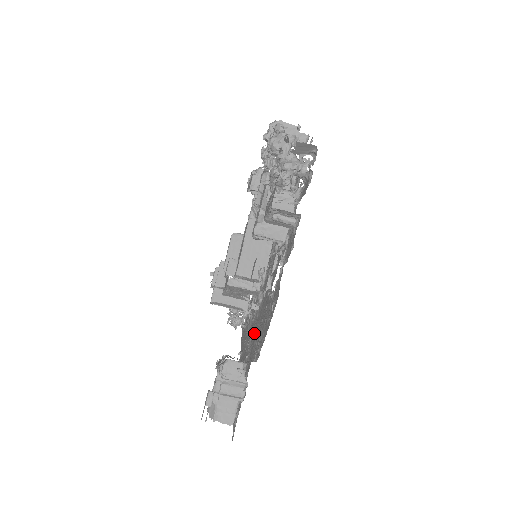
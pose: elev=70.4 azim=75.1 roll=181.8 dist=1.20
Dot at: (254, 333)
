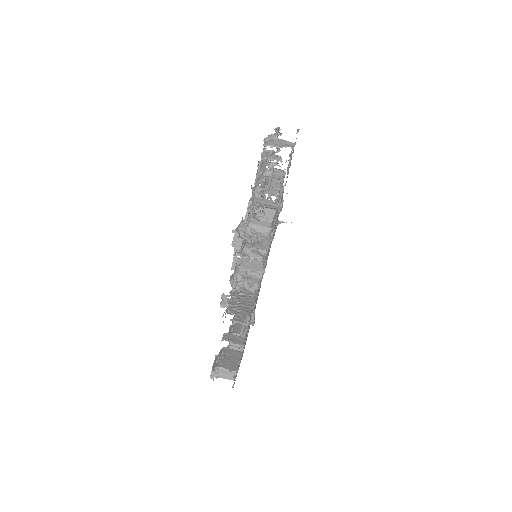
Dot at: occluded
